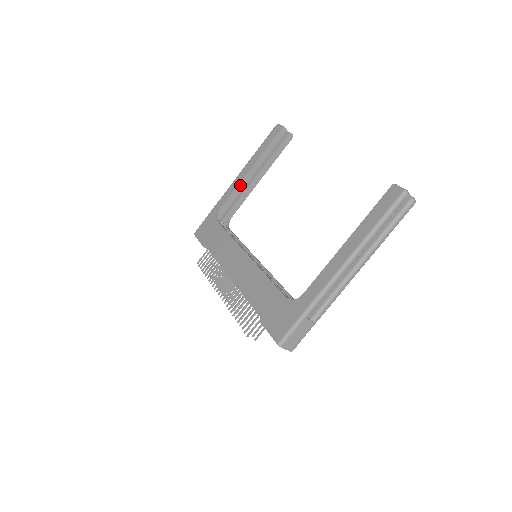
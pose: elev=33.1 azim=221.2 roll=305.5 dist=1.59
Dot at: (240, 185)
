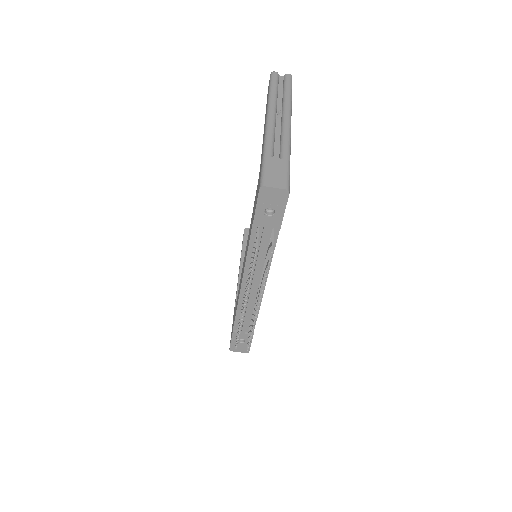
Dot at: occluded
